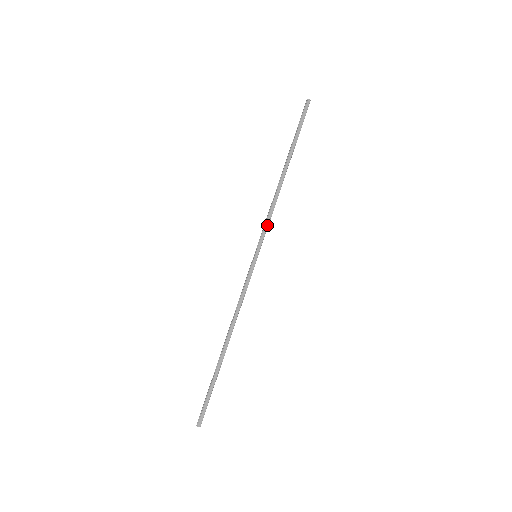
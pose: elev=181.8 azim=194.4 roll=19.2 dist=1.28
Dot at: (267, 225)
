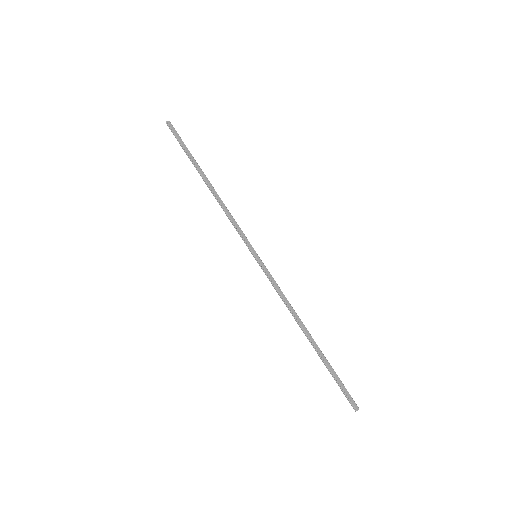
Dot at: (239, 228)
